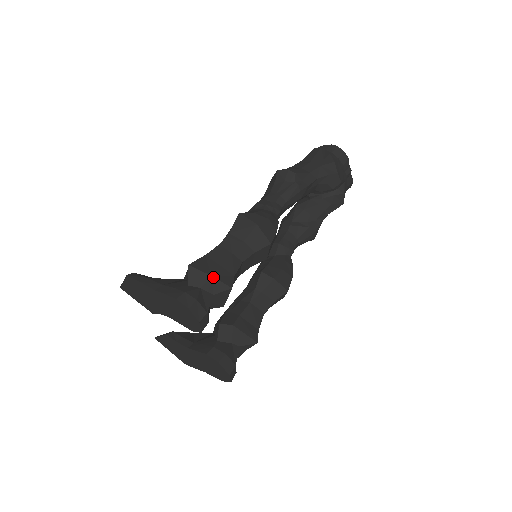
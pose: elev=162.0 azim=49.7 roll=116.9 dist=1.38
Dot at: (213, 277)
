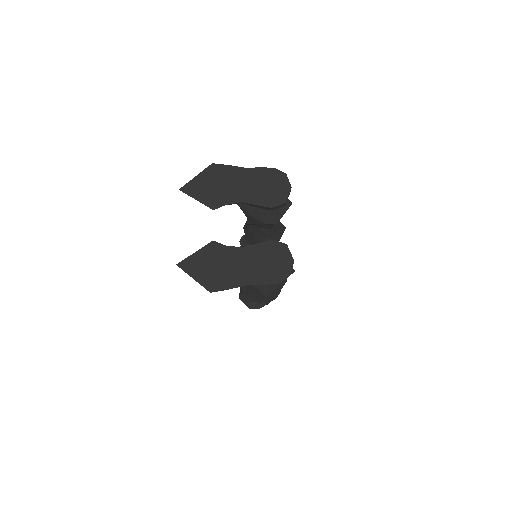
Dot at: occluded
